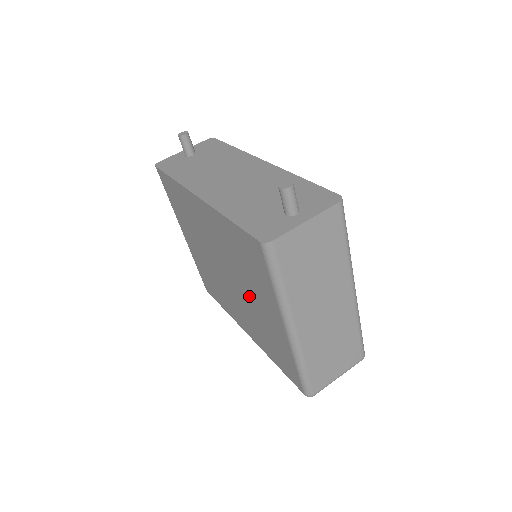
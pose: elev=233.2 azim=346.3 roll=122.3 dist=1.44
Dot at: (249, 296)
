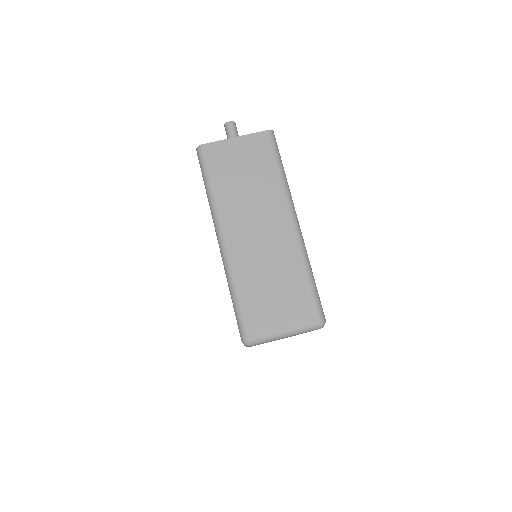
Dot at: occluded
